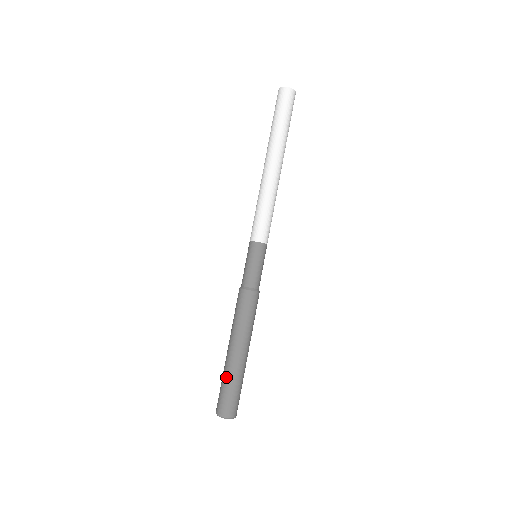
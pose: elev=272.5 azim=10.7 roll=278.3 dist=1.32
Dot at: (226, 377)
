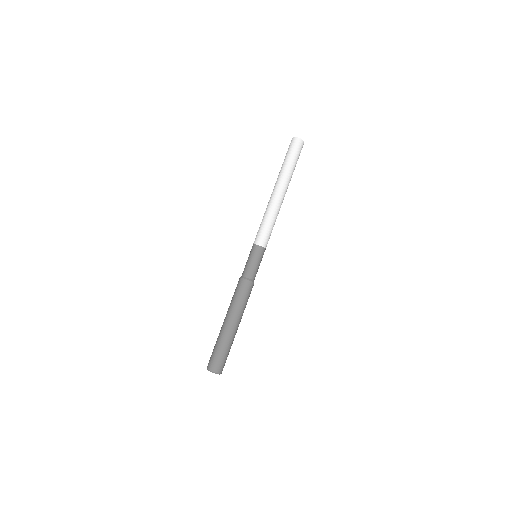
Dot at: (219, 342)
